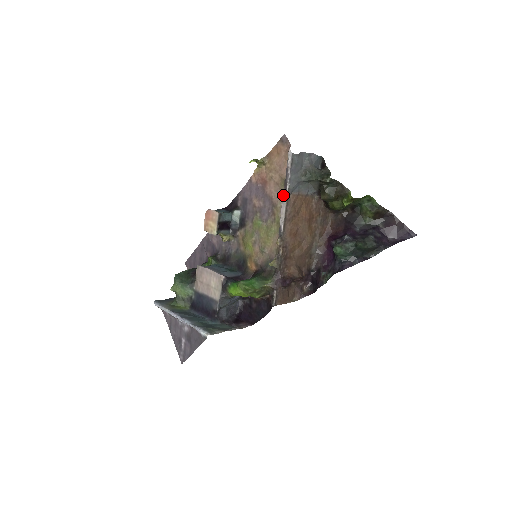
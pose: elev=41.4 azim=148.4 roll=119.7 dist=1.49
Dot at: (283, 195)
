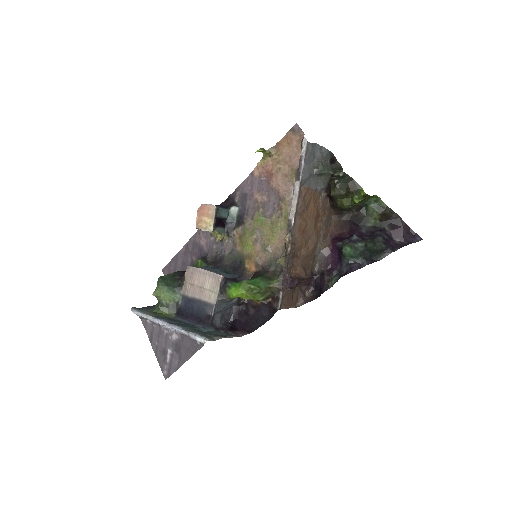
Dot at: (295, 186)
